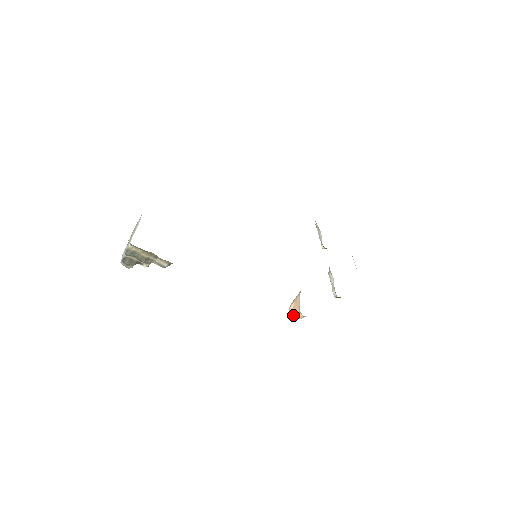
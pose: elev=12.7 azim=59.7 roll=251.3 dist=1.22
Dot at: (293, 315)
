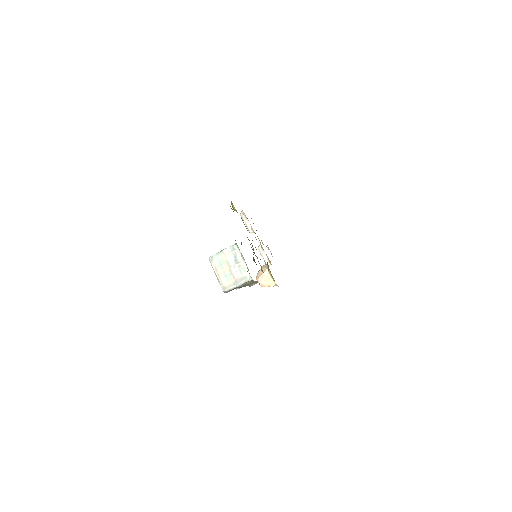
Dot at: (265, 286)
